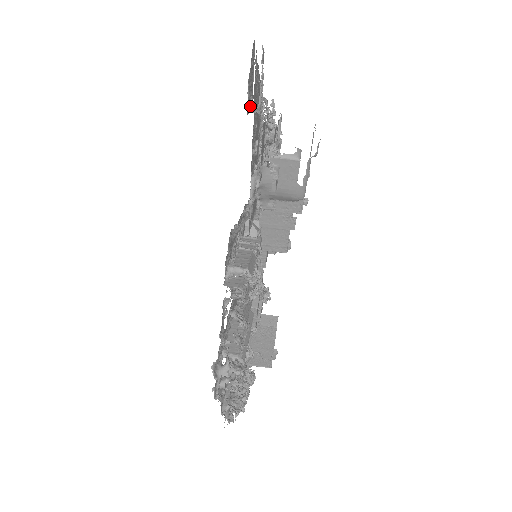
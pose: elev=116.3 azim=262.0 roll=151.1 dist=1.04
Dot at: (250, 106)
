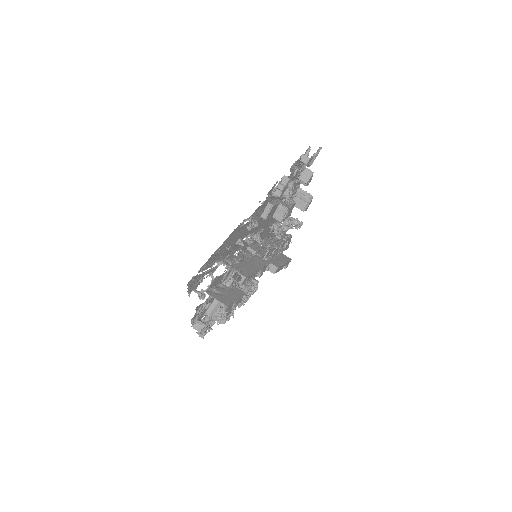
Dot at: (201, 281)
